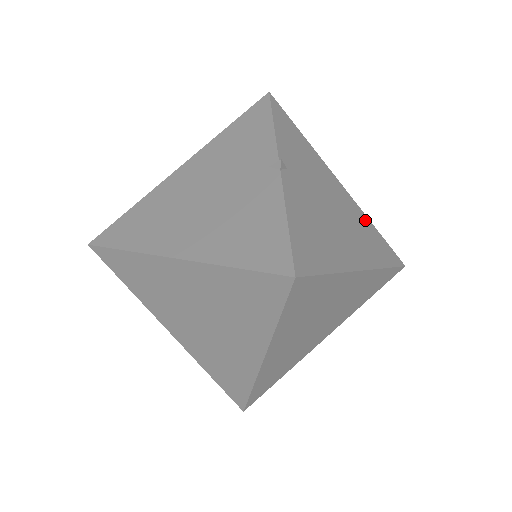
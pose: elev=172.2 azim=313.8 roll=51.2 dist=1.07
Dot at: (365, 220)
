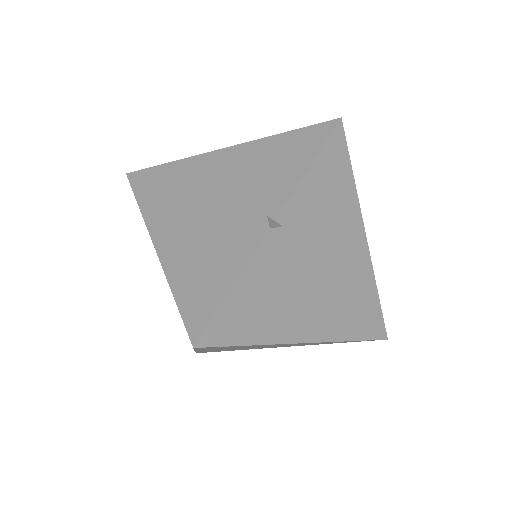
Dot at: (368, 285)
